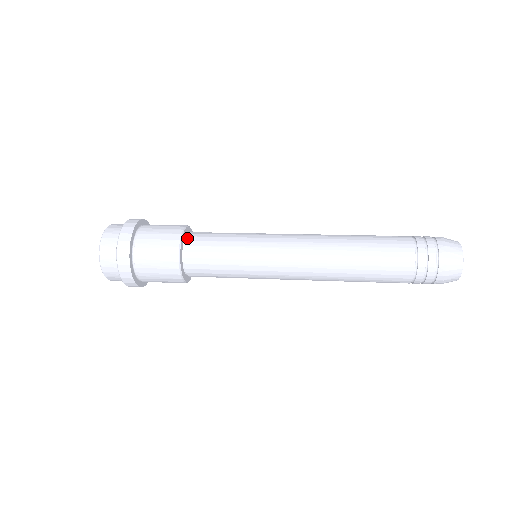
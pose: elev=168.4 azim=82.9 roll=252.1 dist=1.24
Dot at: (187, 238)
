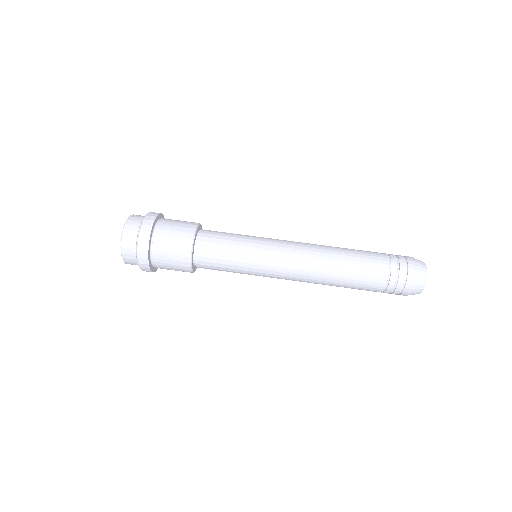
Dot at: (196, 265)
